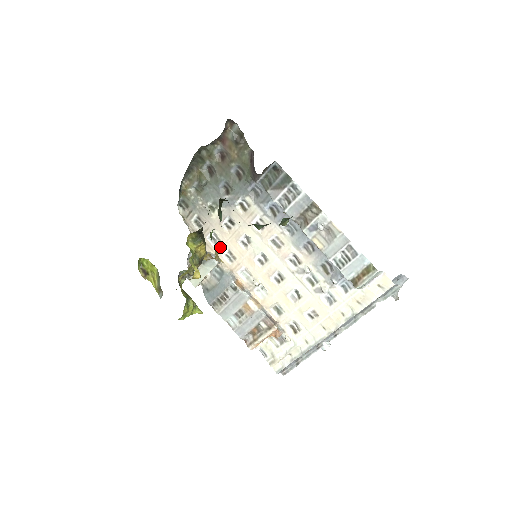
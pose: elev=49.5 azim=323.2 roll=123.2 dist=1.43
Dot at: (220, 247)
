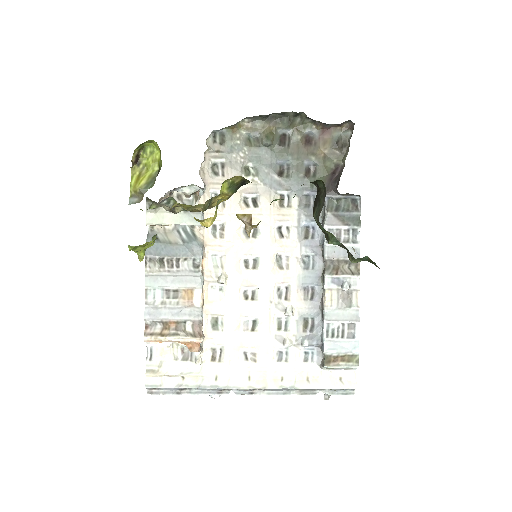
Dot at: (217, 212)
